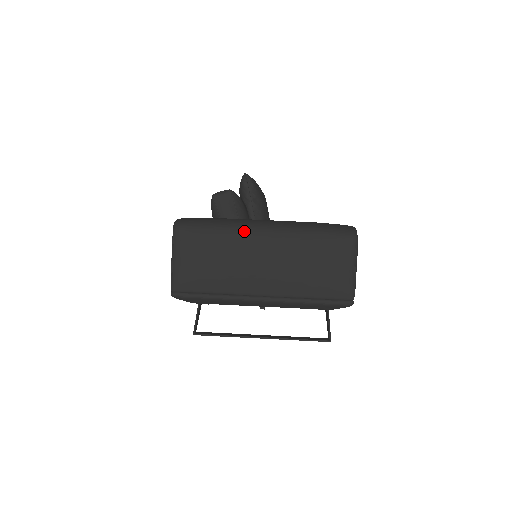
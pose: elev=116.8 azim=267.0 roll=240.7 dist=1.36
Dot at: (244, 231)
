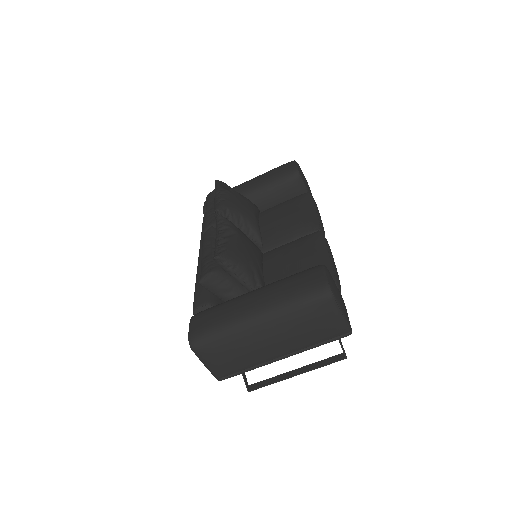
Dot at: (243, 330)
